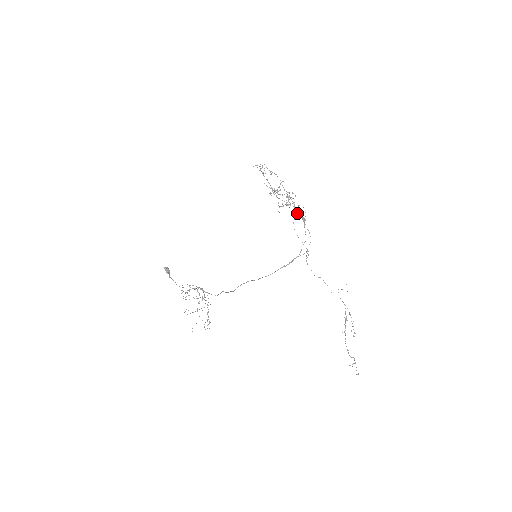
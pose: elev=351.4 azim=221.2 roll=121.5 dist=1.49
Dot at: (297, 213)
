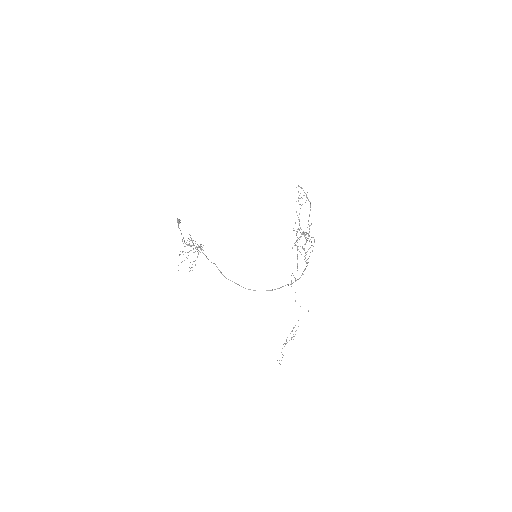
Dot at: (305, 257)
